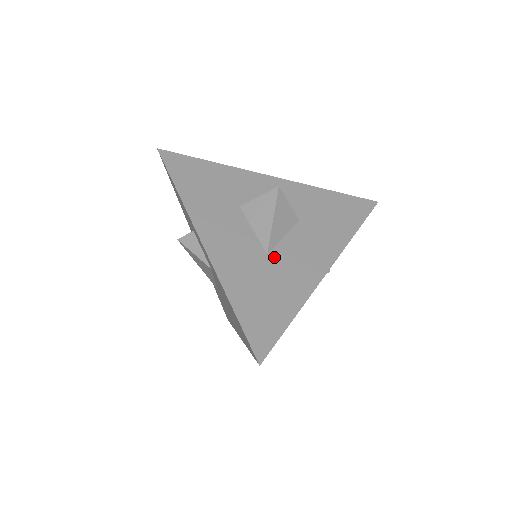
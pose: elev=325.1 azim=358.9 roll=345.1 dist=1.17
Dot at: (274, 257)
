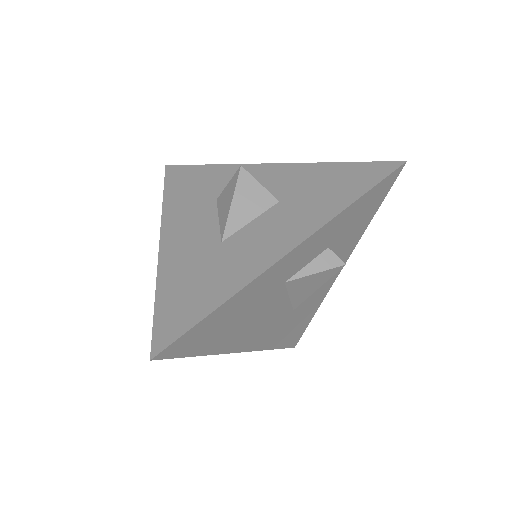
Dot at: (228, 244)
